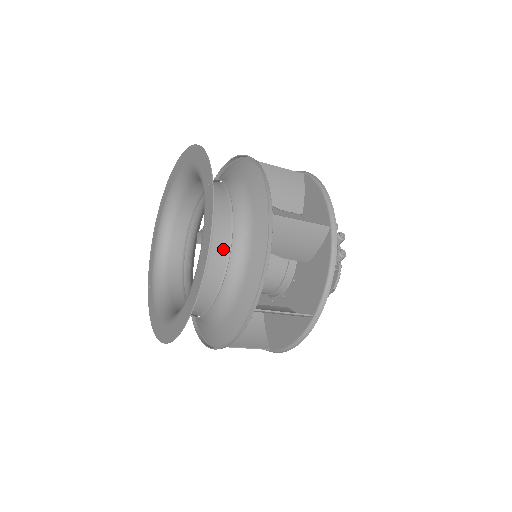
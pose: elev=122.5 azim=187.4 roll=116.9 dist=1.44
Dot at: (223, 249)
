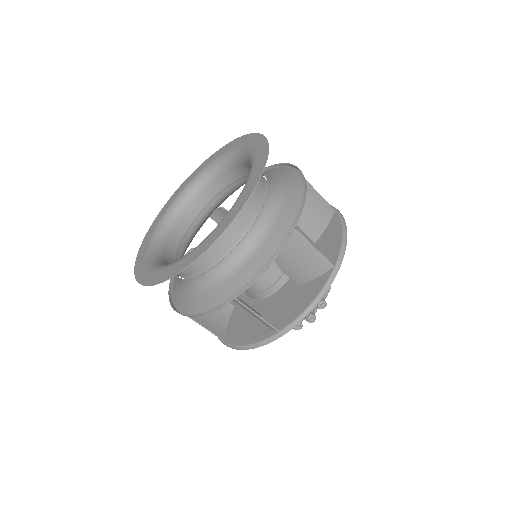
Dot at: (194, 270)
